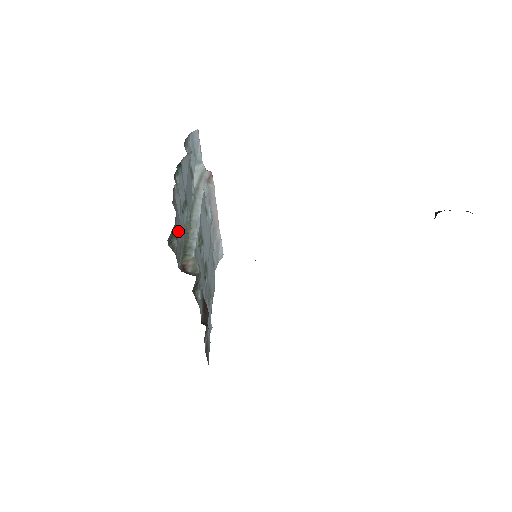
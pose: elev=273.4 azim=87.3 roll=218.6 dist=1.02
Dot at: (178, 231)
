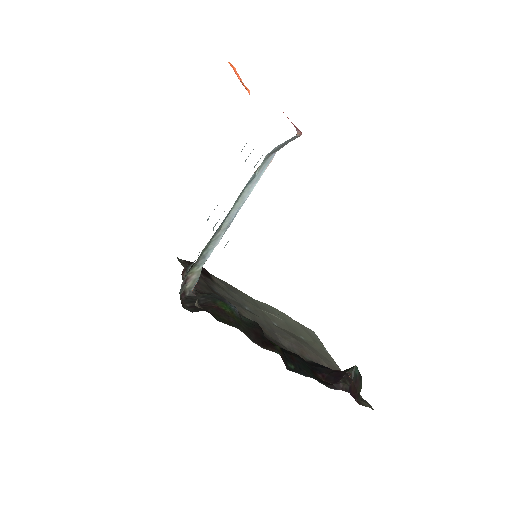
Dot at: occluded
